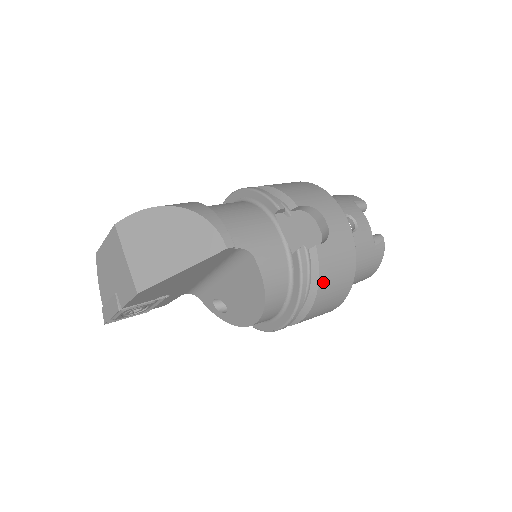
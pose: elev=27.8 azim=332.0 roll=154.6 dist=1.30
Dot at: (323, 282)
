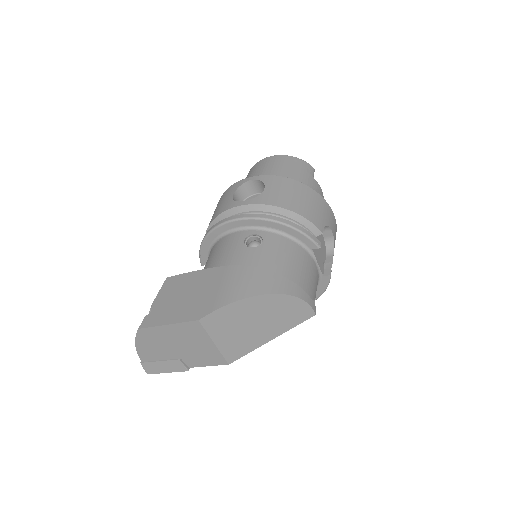
Dot at: occluded
